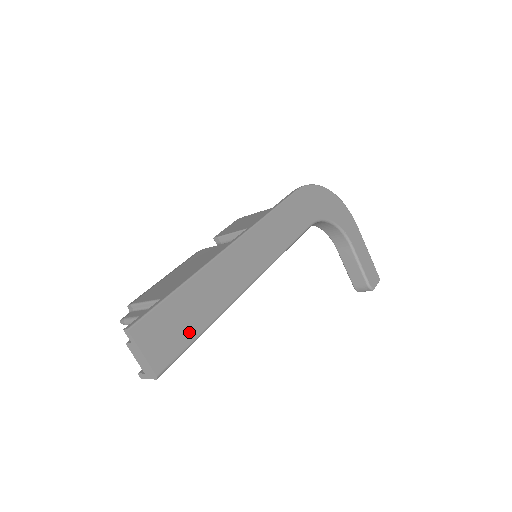
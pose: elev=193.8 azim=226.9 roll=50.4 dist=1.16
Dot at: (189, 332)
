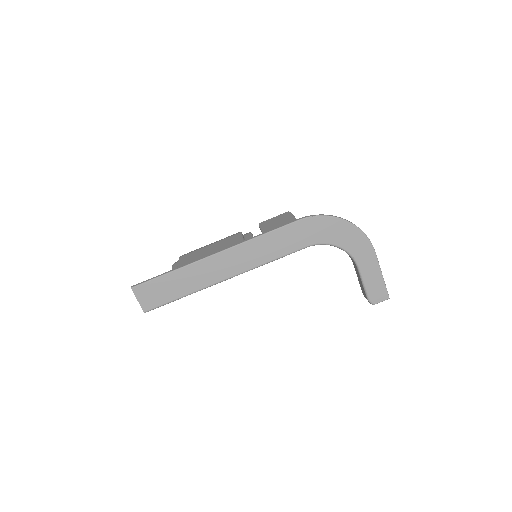
Dot at: (169, 297)
